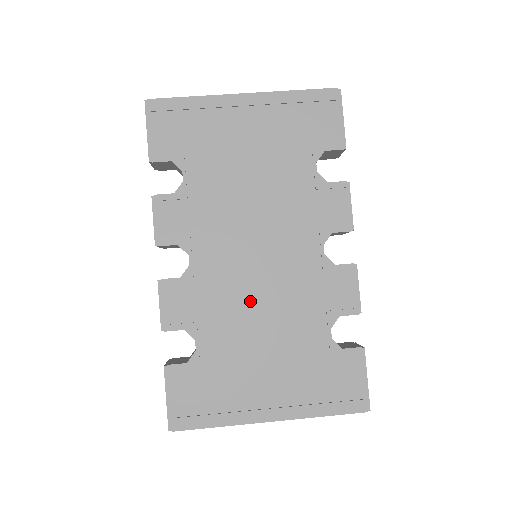
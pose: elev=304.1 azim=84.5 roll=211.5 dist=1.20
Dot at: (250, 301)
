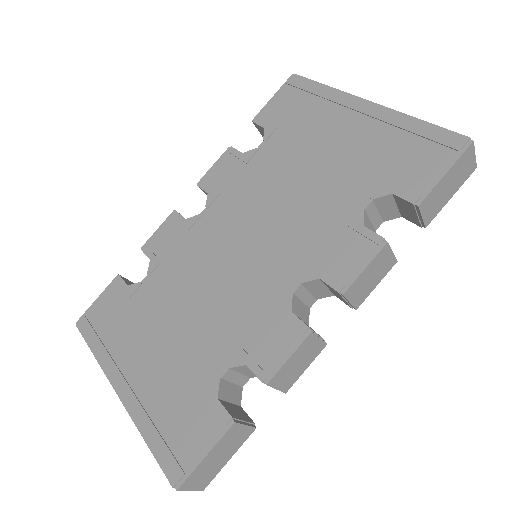
Dot at: (203, 279)
